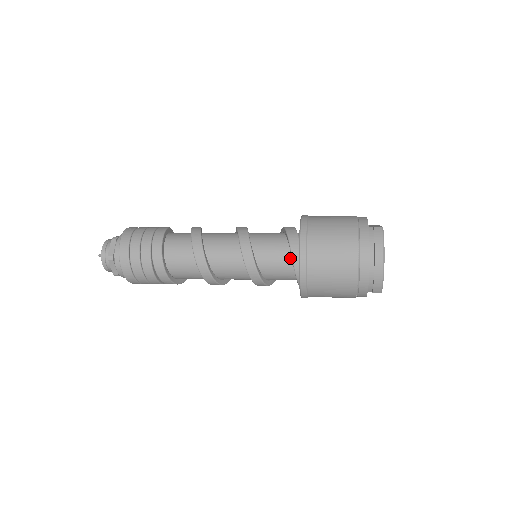
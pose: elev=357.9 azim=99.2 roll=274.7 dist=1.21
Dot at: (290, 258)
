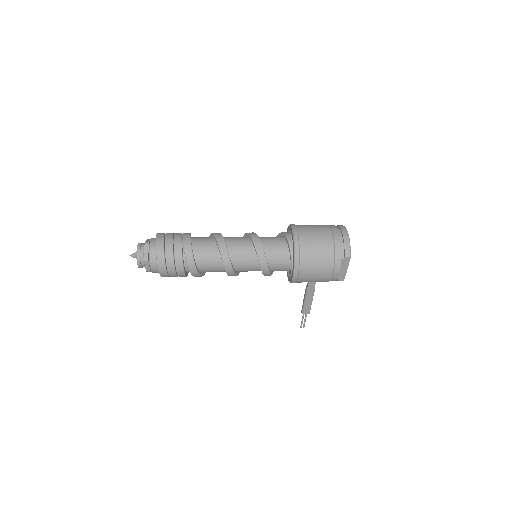
Dot at: (284, 241)
